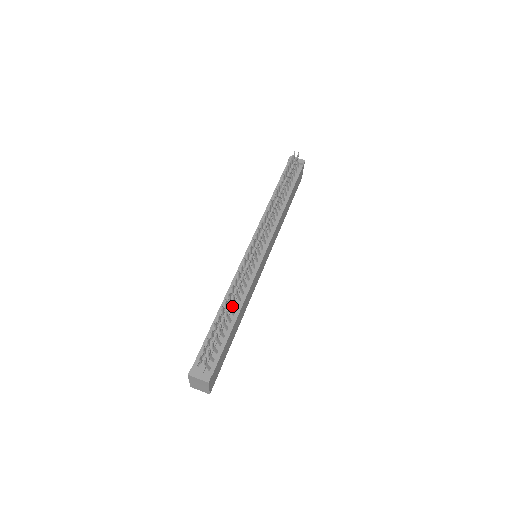
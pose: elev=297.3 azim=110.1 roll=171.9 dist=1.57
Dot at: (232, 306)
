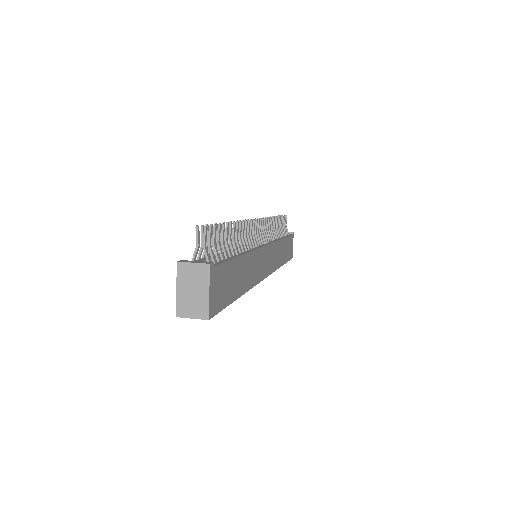
Dot at: (234, 249)
